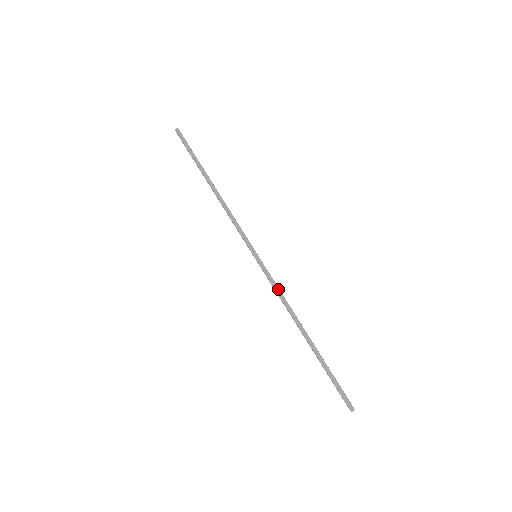
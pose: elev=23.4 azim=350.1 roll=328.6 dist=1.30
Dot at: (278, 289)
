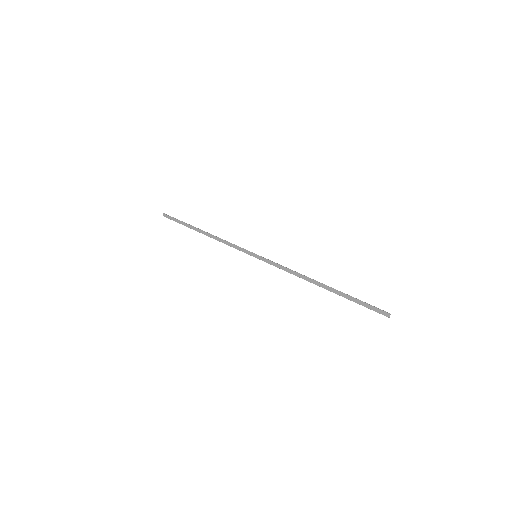
Dot at: (283, 267)
